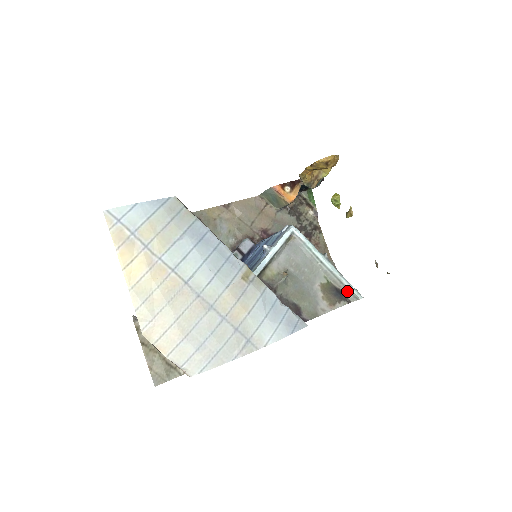
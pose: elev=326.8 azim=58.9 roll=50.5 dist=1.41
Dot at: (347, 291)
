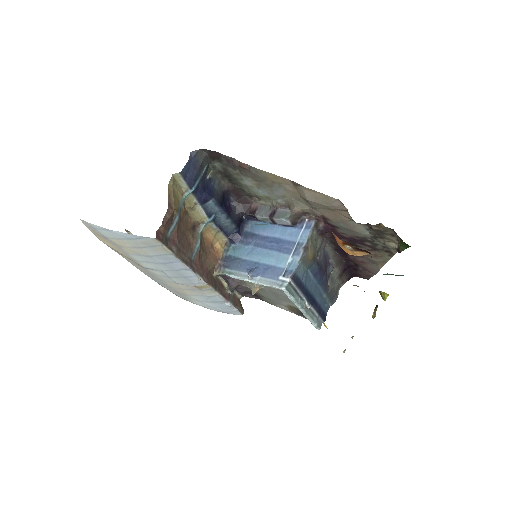
Dot at: occluded
